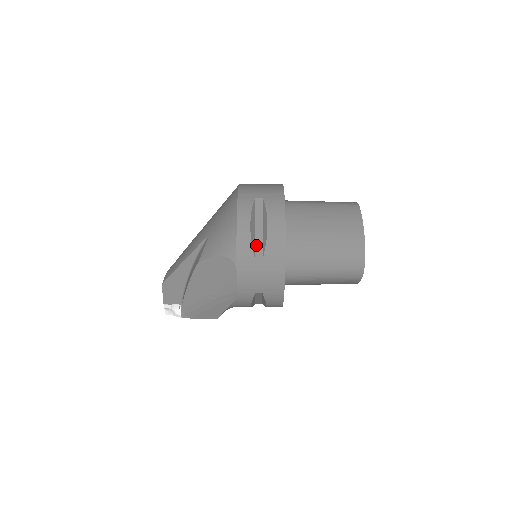
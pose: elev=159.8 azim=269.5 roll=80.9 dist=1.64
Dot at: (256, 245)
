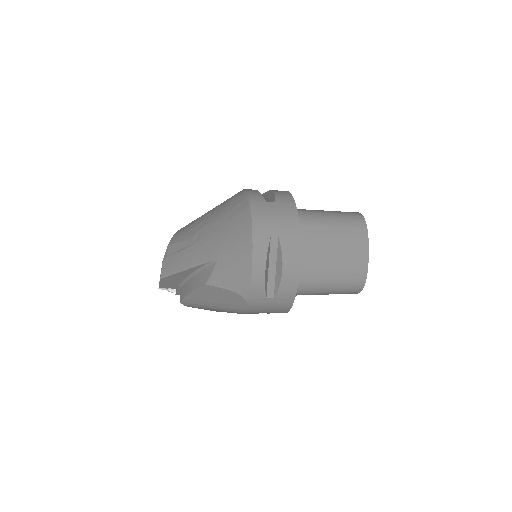
Dot at: (268, 285)
